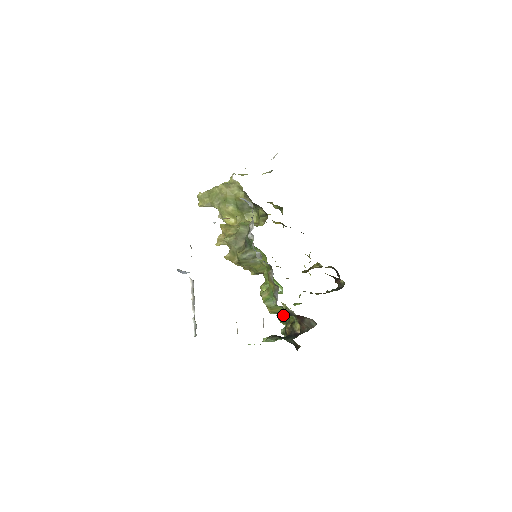
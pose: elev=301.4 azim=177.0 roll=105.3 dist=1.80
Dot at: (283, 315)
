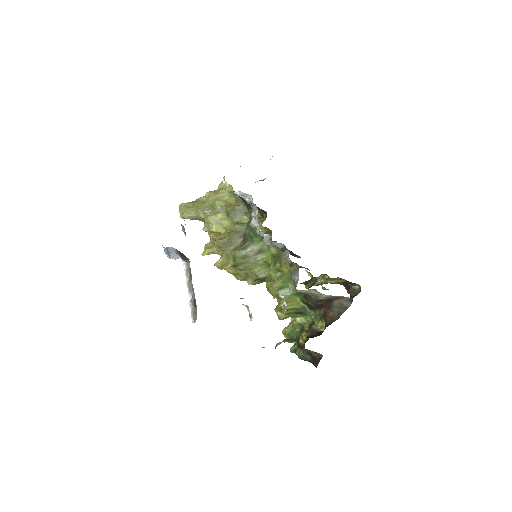
Dot at: occluded
